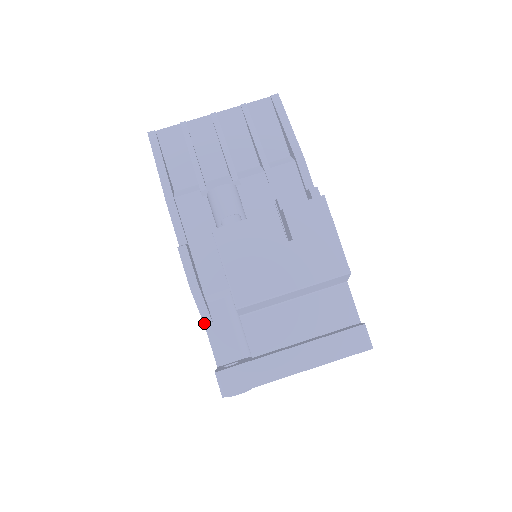
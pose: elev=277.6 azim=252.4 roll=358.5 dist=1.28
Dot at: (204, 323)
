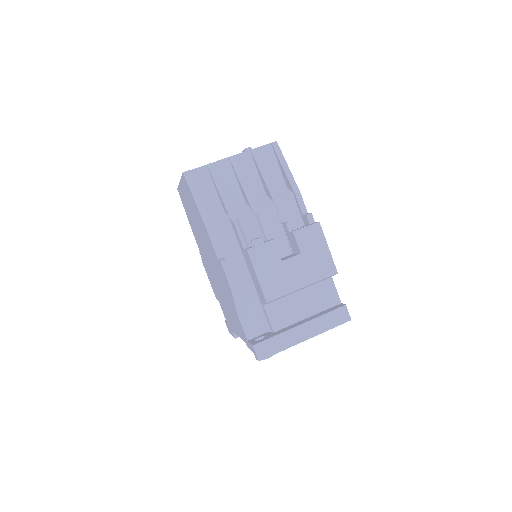
Dot at: (237, 312)
